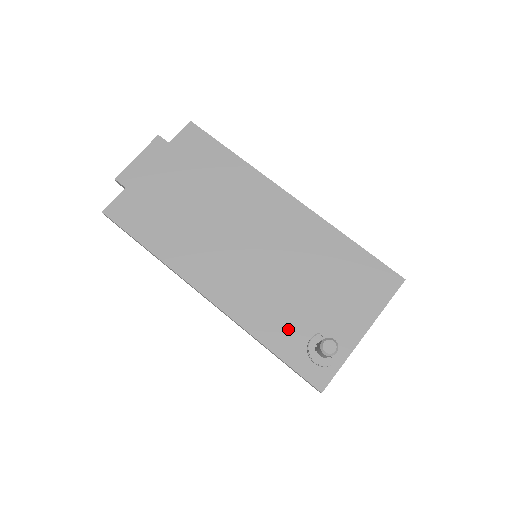
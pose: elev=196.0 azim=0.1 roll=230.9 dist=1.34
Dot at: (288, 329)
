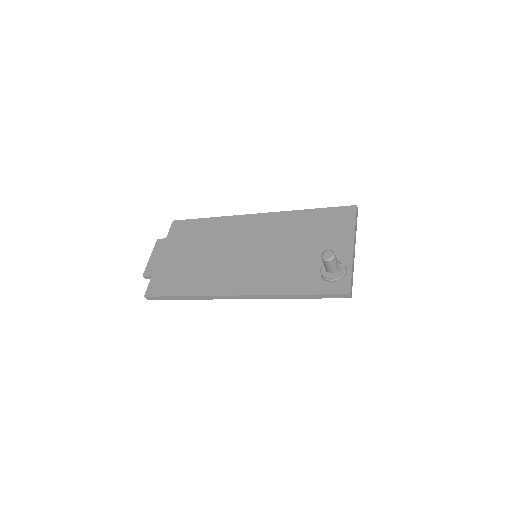
Dot at: (302, 276)
